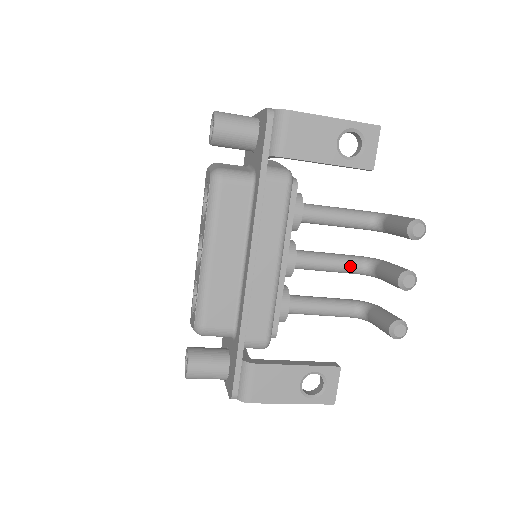
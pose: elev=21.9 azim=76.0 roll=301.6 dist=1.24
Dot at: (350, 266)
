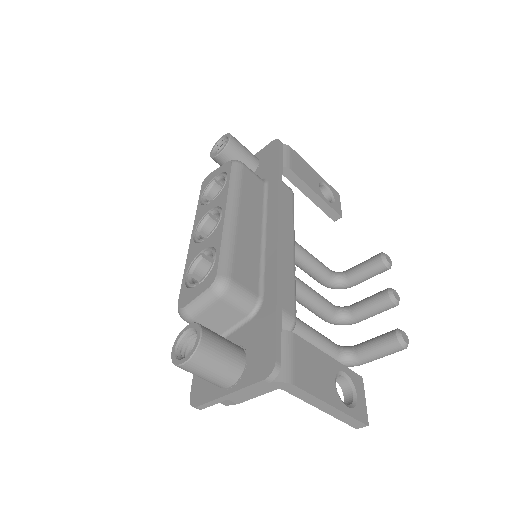
Dot at: (328, 303)
